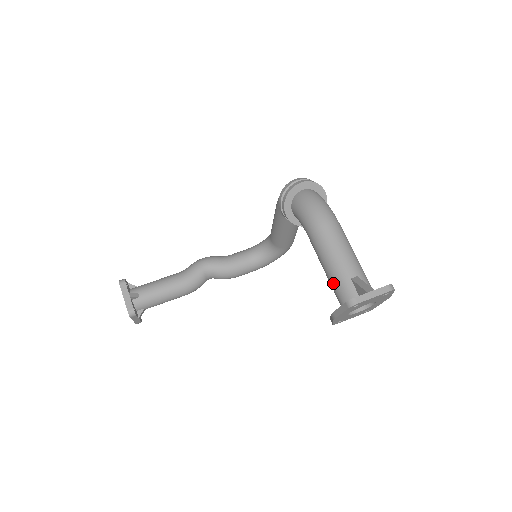
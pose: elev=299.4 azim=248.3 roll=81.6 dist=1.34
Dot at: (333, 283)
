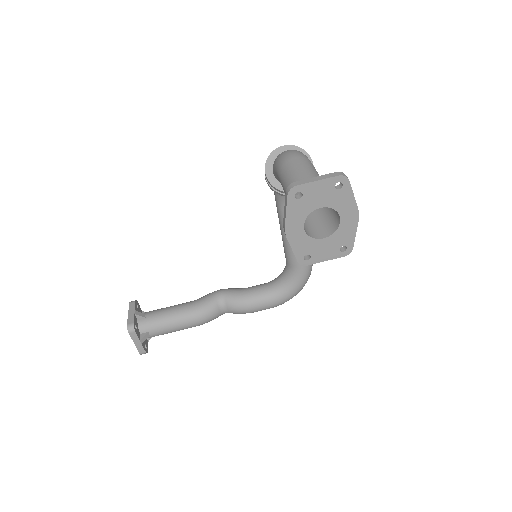
Dot at: occluded
